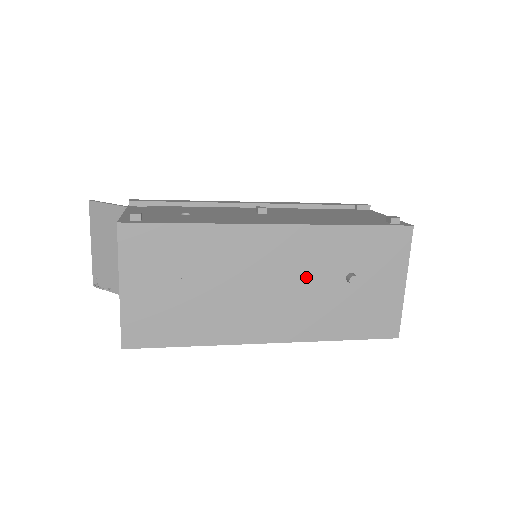
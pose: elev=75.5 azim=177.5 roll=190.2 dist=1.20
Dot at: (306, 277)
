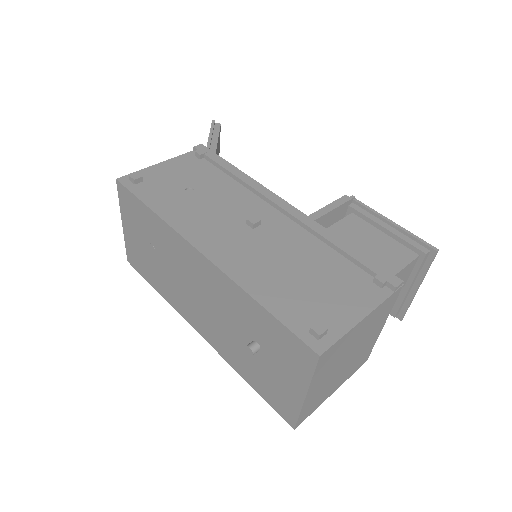
Dot at: (223, 313)
